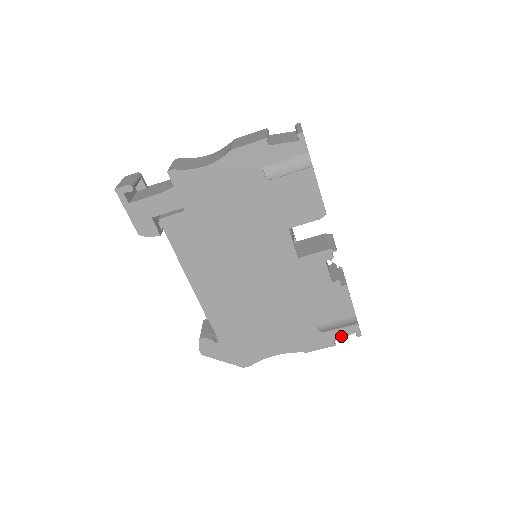
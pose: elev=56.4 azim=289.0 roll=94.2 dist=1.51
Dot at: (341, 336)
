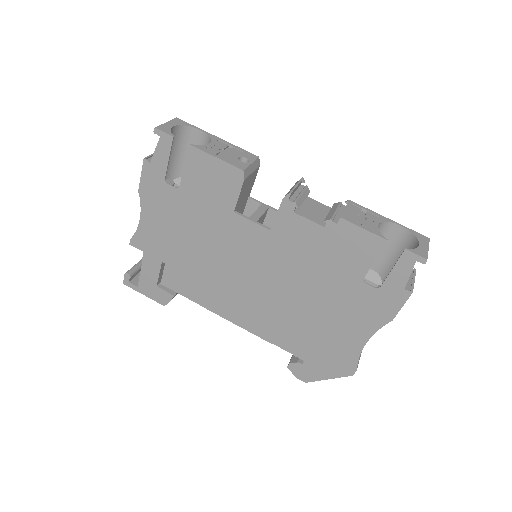
Dot at: (405, 277)
